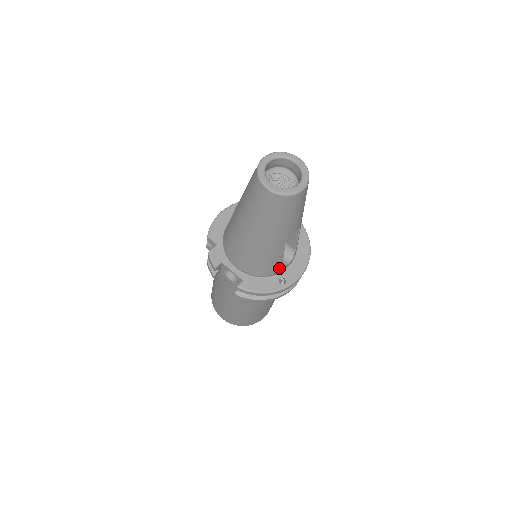
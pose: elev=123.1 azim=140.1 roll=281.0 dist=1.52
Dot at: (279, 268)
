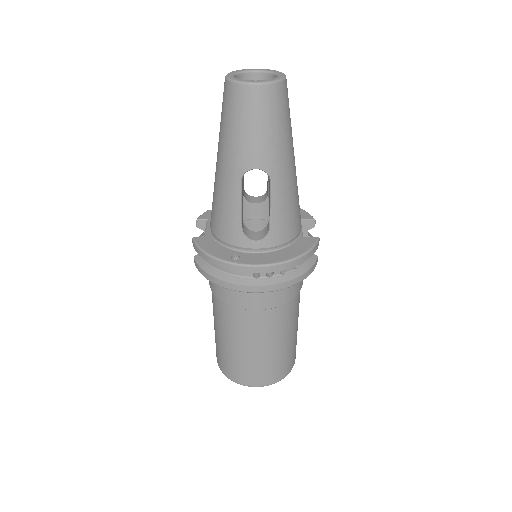
Dot at: (238, 236)
